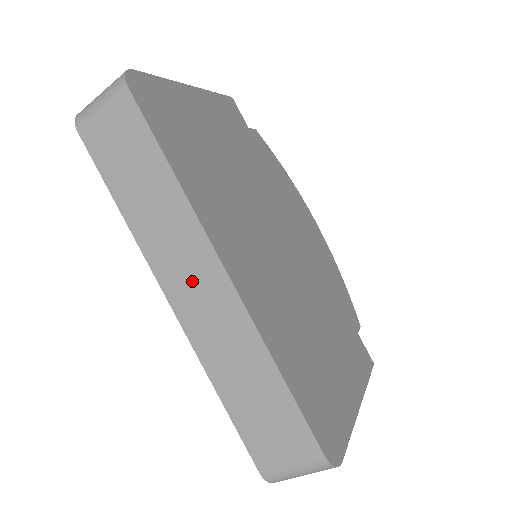
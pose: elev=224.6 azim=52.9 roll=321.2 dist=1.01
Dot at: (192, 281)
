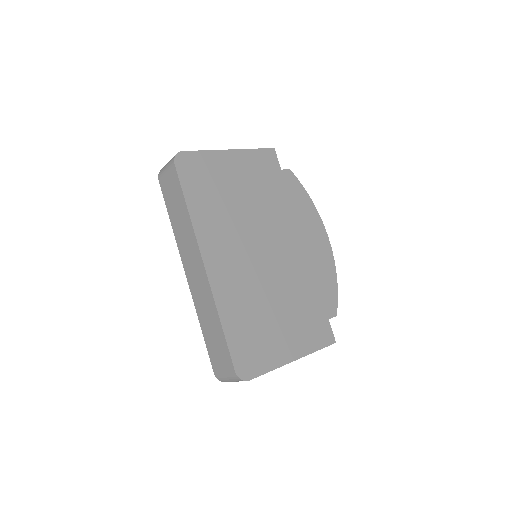
Dot at: (193, 266)
